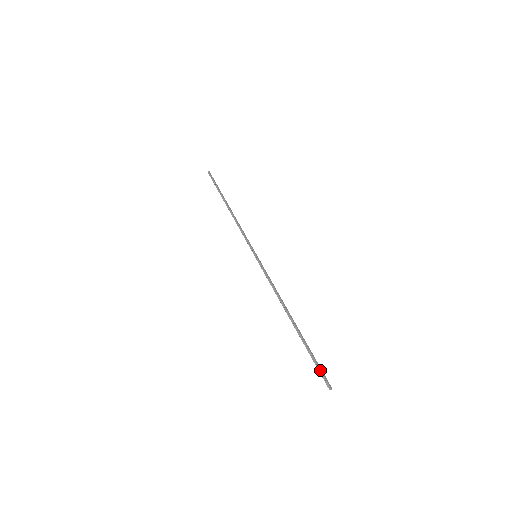
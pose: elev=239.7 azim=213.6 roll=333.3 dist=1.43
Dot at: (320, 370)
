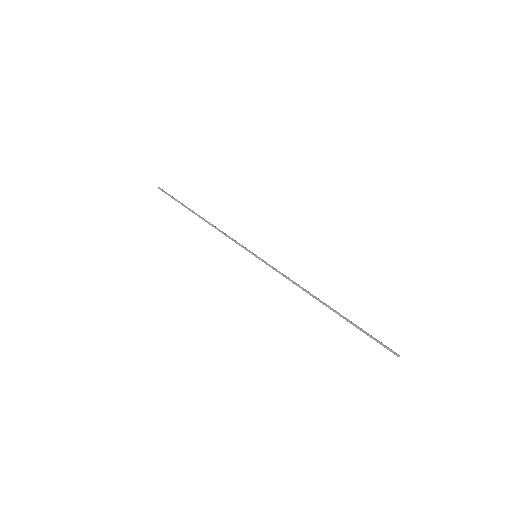
Dot at: (381, 342)
